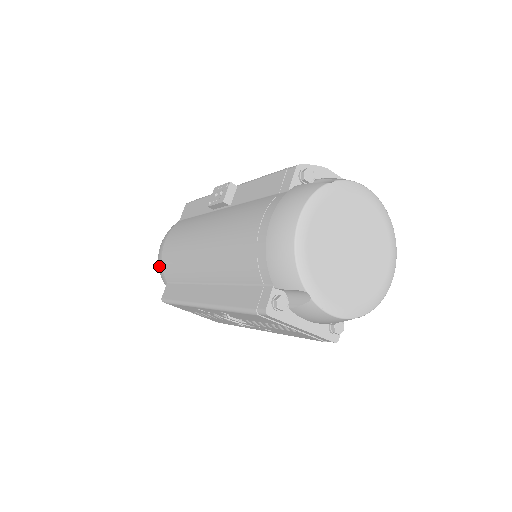
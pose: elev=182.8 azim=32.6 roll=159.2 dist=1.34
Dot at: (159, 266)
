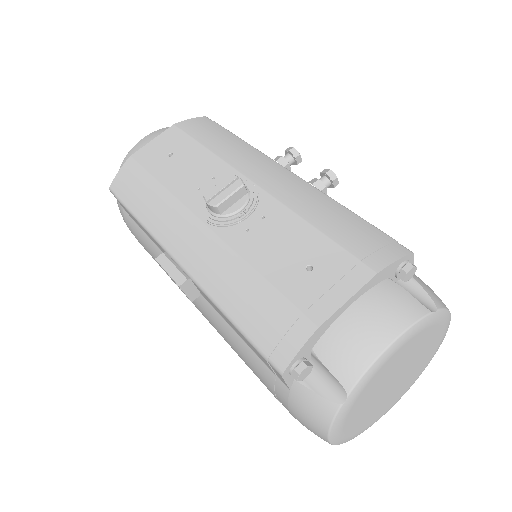
Dot at: occluded
